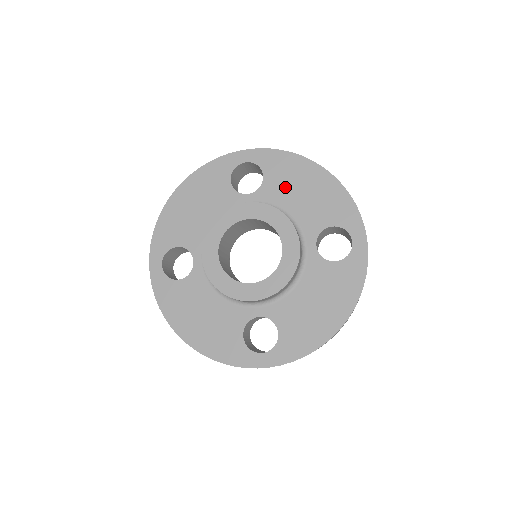
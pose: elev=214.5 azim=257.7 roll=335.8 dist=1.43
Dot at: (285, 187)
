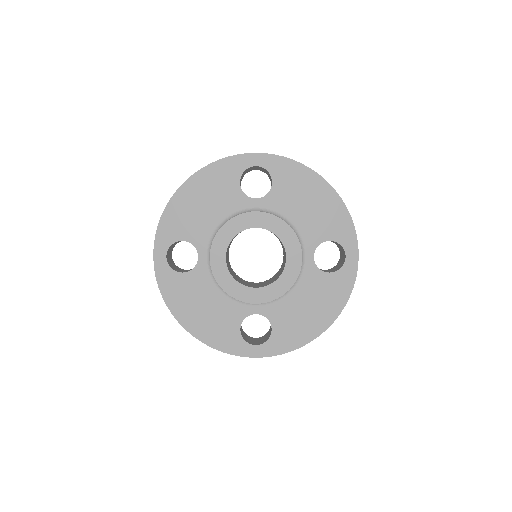
Dot at: (292, 197)
